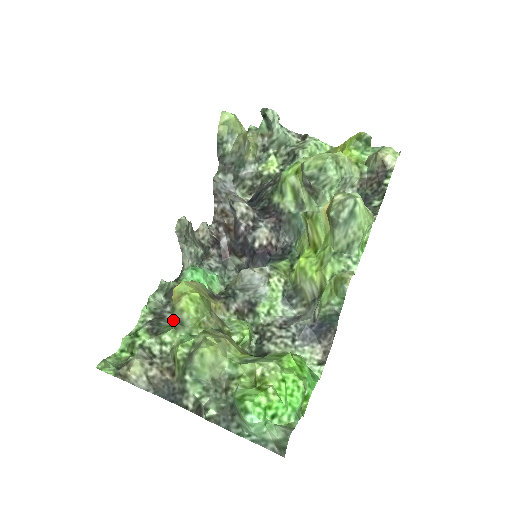
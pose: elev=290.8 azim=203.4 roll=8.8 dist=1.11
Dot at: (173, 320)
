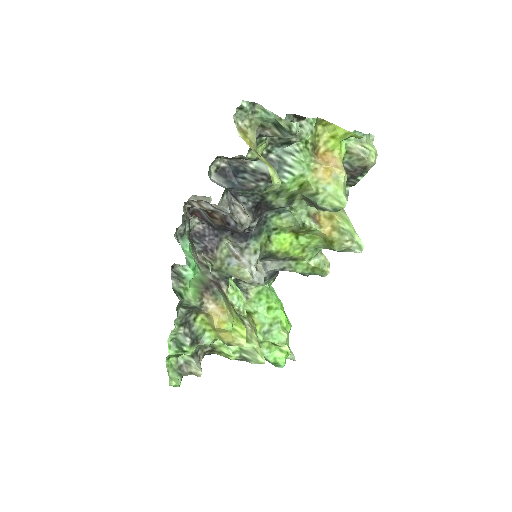
Dot at: (194, 319)
